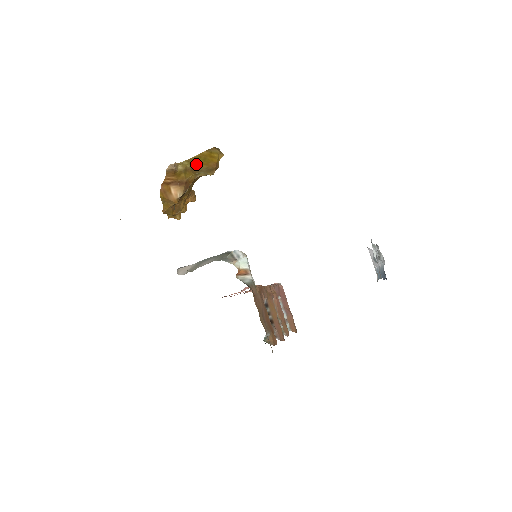
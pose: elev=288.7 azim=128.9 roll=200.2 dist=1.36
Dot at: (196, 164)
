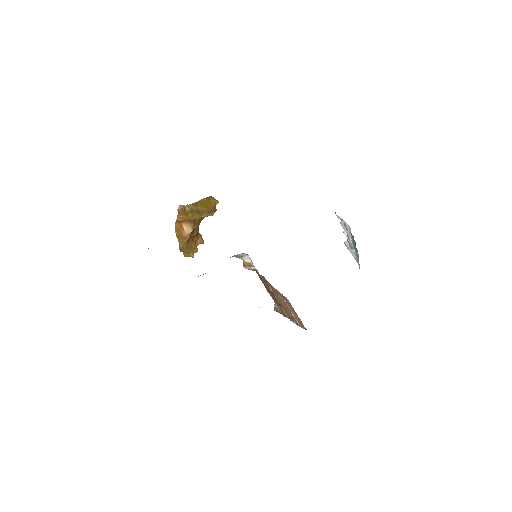
Dot at: (199, 207)
